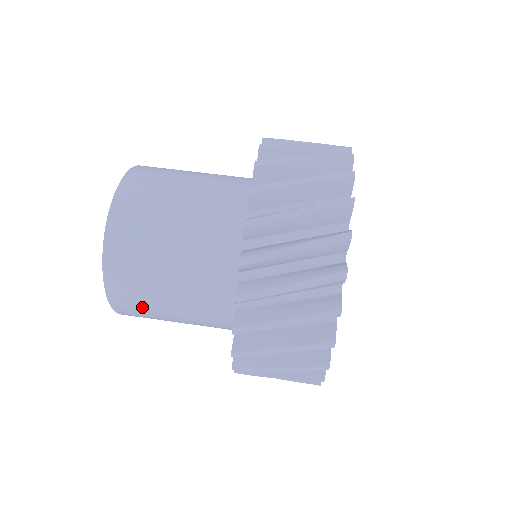
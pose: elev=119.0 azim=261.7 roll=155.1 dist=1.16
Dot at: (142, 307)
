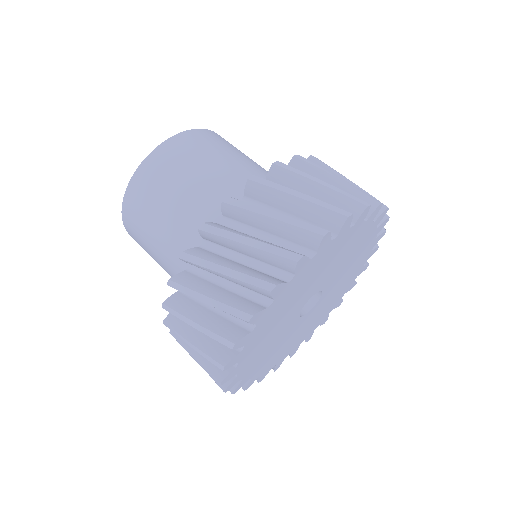
Dot at: occluded
